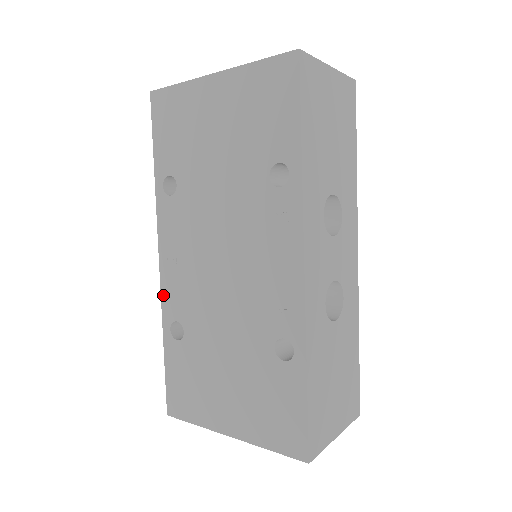
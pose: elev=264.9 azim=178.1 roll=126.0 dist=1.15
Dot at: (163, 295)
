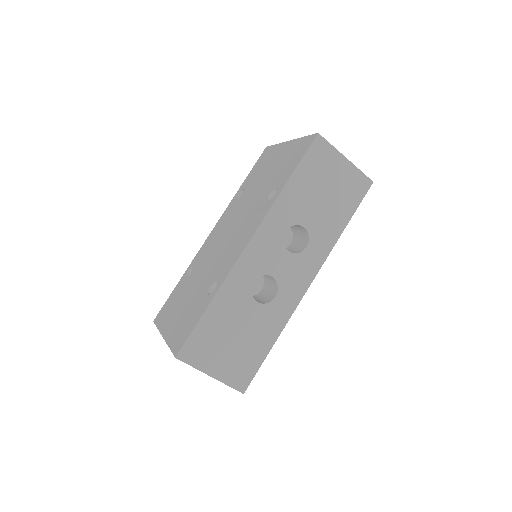
Dot at: (199, 252)
